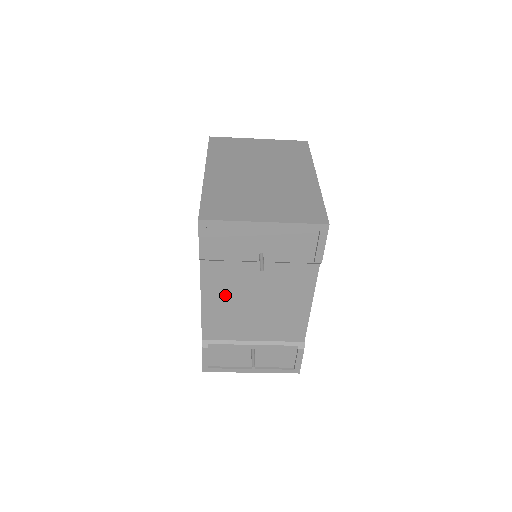
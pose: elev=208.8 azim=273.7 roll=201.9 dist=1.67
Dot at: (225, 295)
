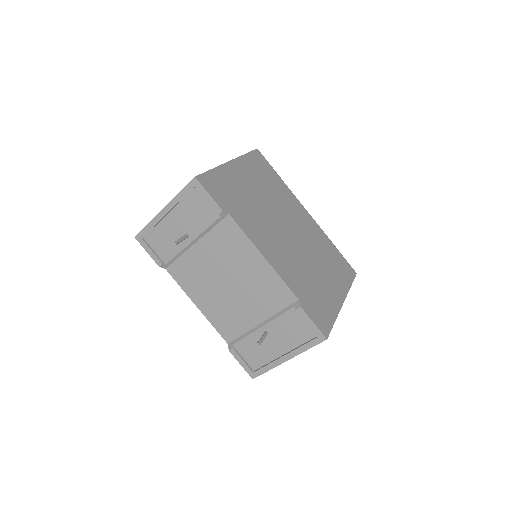
Dot at: (203, 289)
